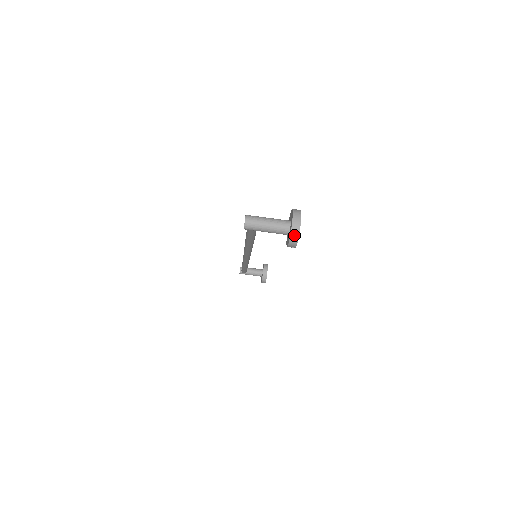
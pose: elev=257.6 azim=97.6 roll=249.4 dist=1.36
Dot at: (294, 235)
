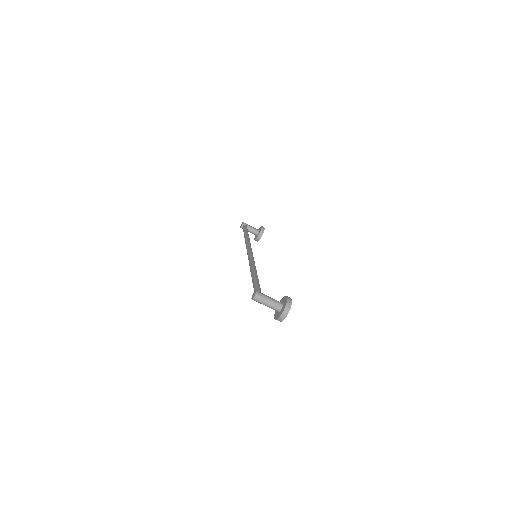
Dot at: (281, 319)
